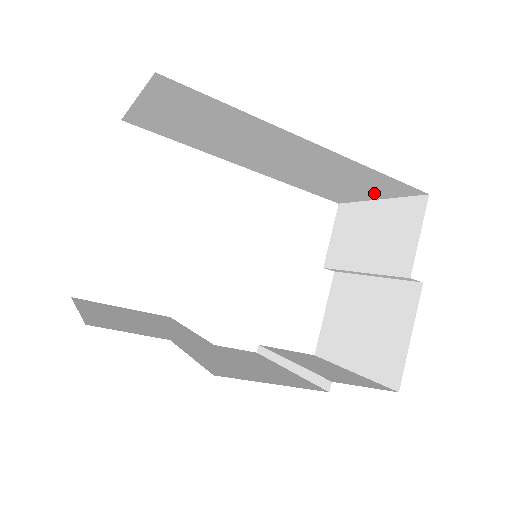
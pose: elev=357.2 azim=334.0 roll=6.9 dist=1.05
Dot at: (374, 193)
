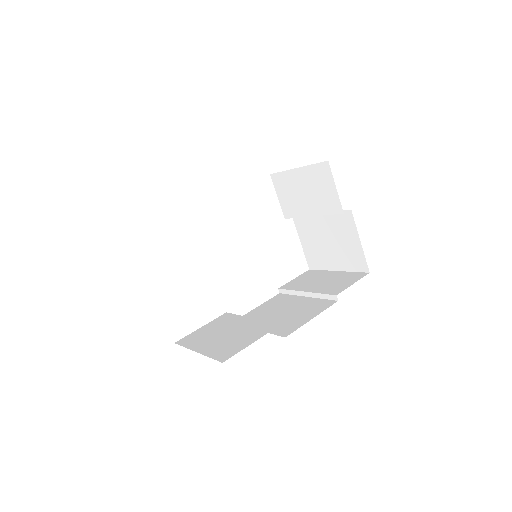
Dot at: occluded
